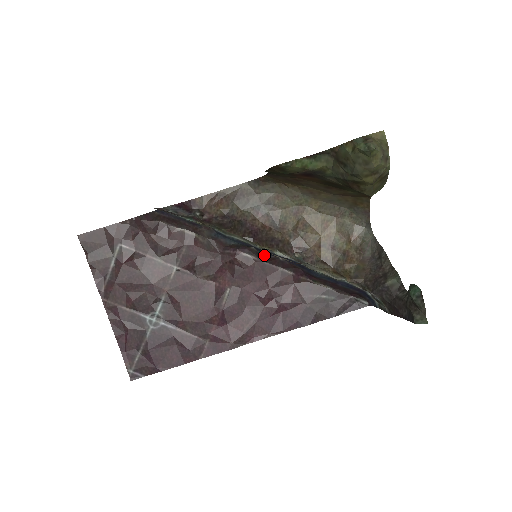
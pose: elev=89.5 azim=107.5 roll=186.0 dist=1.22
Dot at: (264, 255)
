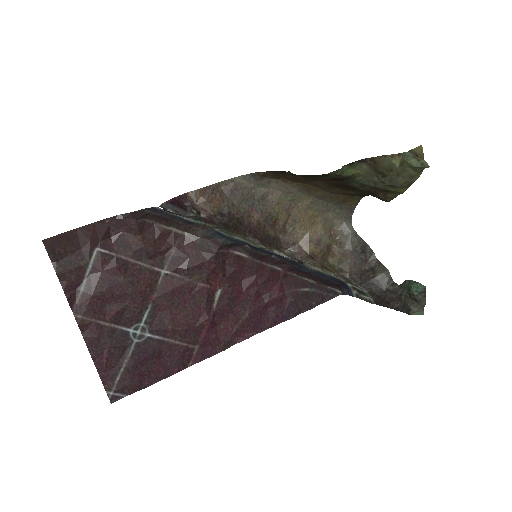
Dot at: (258, 253)
